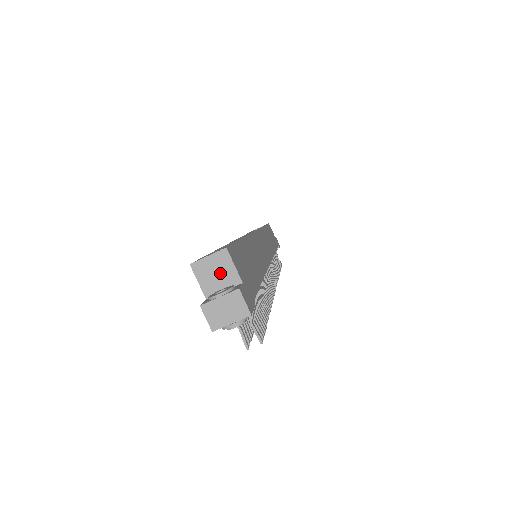
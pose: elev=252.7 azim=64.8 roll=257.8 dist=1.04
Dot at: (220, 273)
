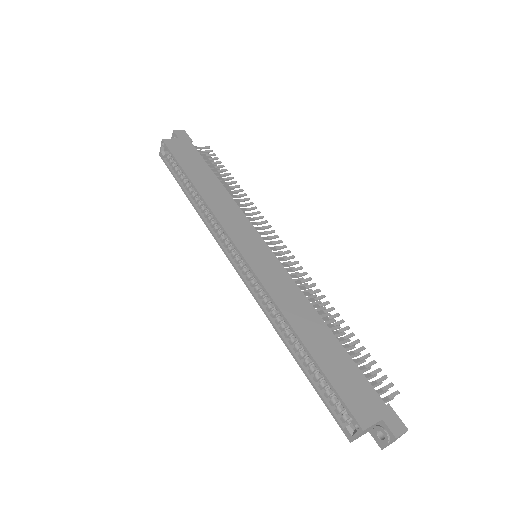
Dot at: (368, 430)
